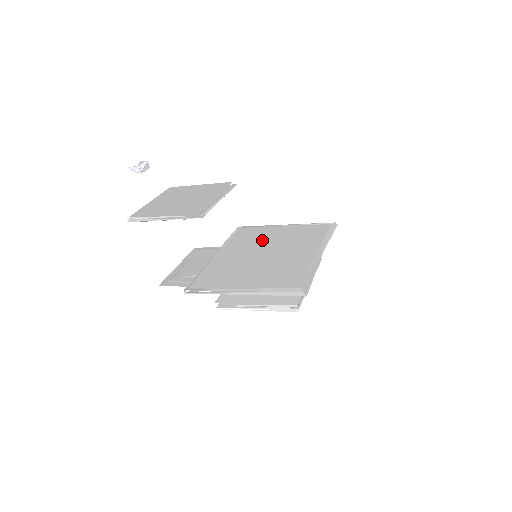
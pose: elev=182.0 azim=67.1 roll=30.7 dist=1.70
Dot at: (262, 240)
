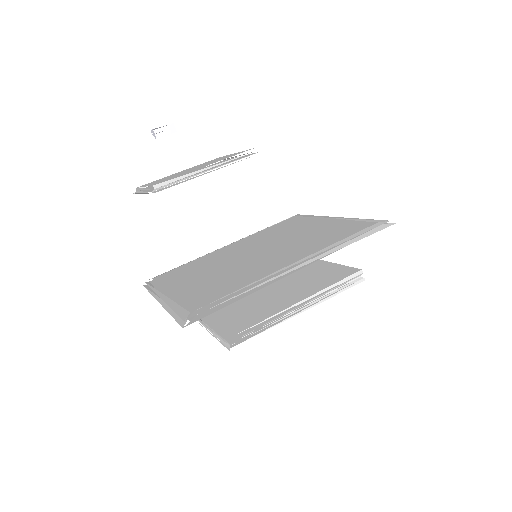
Dot at: (281, 235)
